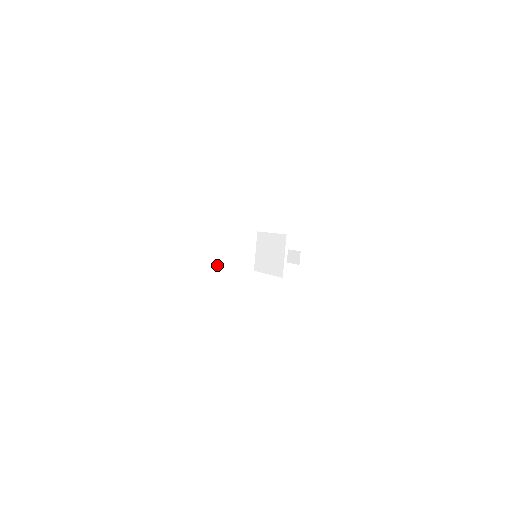
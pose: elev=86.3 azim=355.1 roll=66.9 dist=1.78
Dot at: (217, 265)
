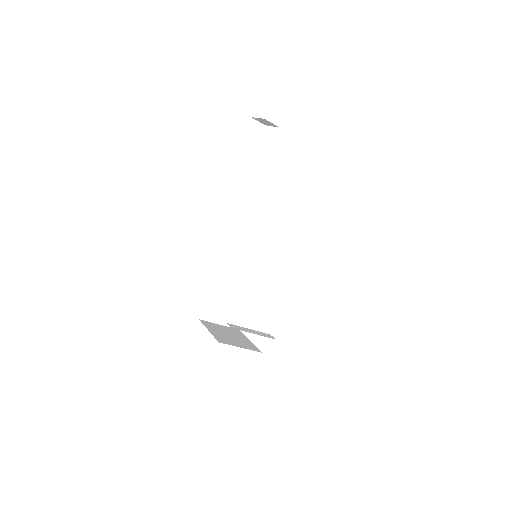
Dot at: (245, 304)
